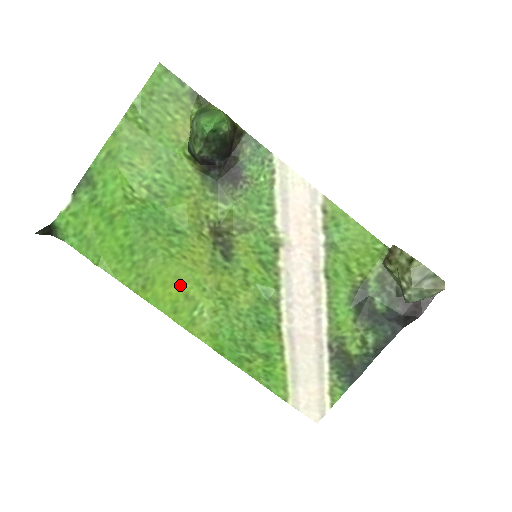
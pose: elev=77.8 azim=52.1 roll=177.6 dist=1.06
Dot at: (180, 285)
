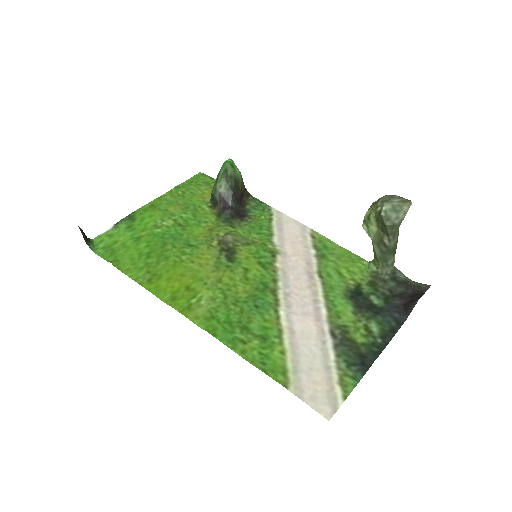
Dot at: (184, 281)
